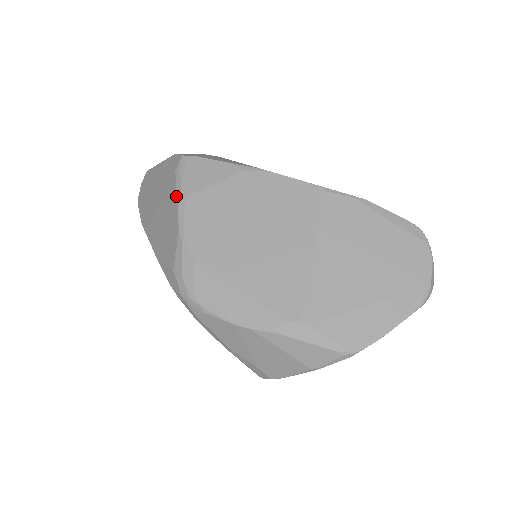
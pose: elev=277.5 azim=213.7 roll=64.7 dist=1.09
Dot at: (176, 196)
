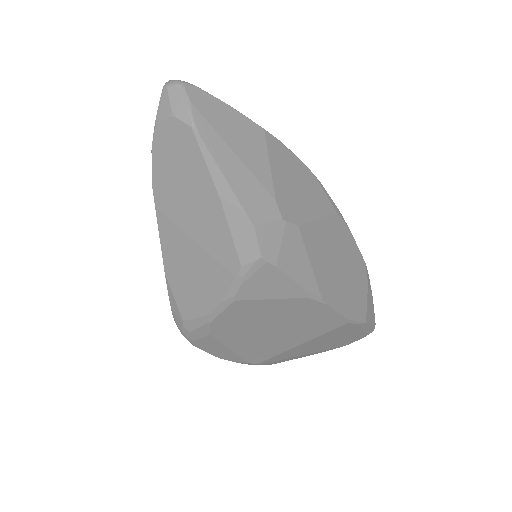
Dot at: (226, 290)
